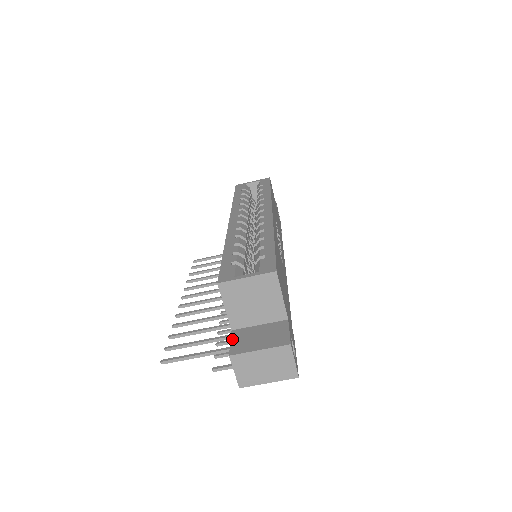
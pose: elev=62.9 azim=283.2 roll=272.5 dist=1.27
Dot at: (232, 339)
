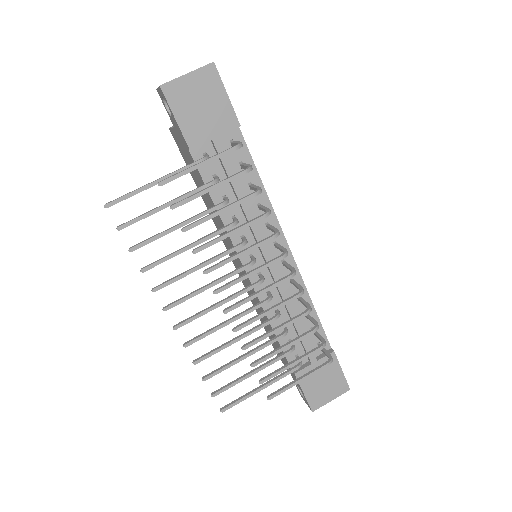
Dot at: occluded
